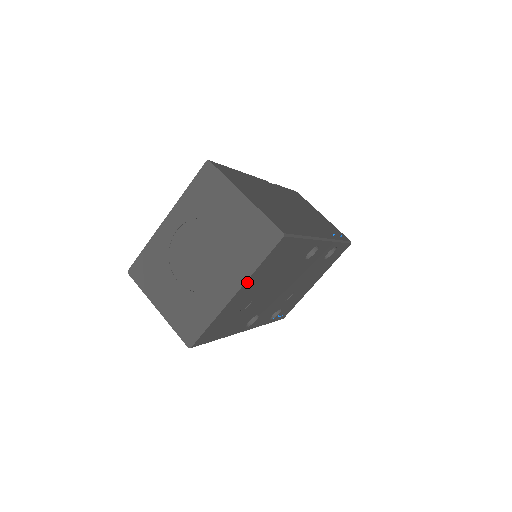
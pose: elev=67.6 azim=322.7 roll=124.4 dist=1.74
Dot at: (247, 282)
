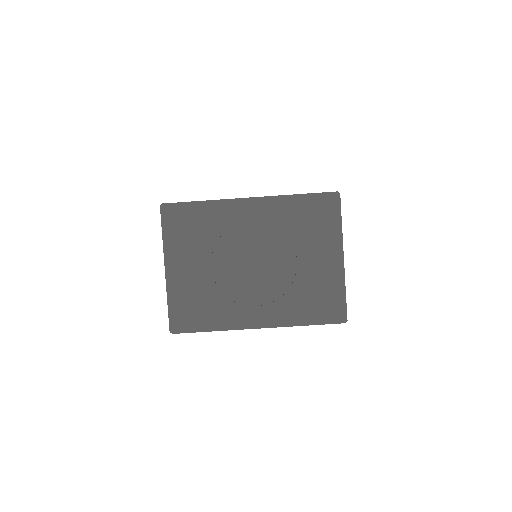
Dot at: (278, 326)
